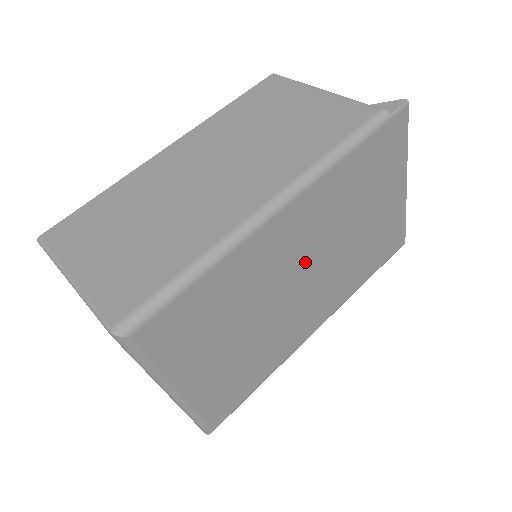
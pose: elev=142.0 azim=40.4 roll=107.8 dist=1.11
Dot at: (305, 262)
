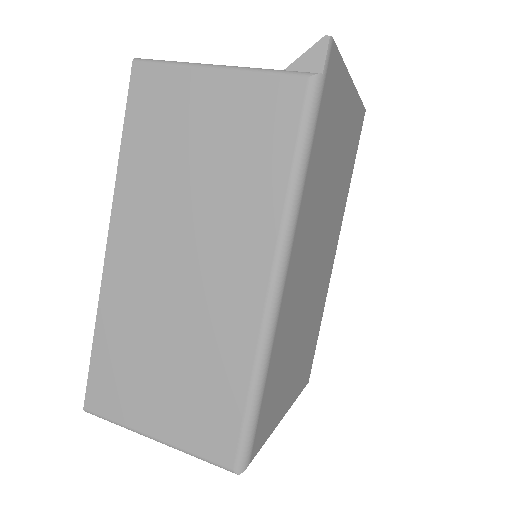
Dot at: (314, 253)
